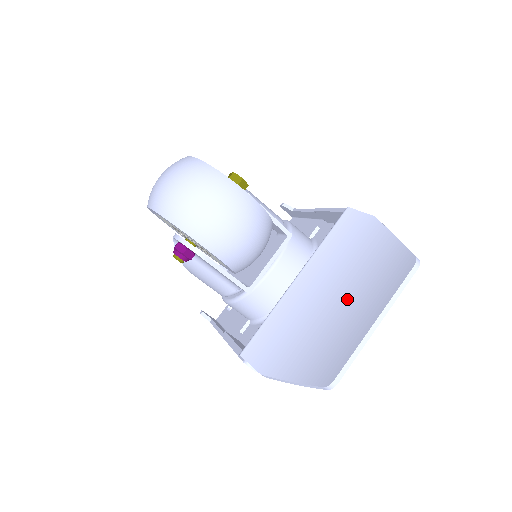
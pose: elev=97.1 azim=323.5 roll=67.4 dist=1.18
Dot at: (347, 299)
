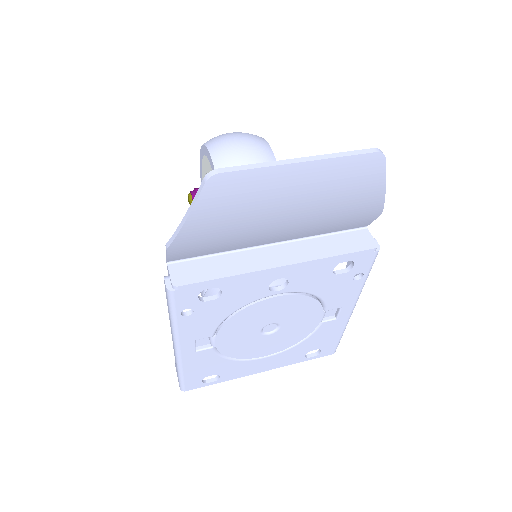
Dot at: occluded
